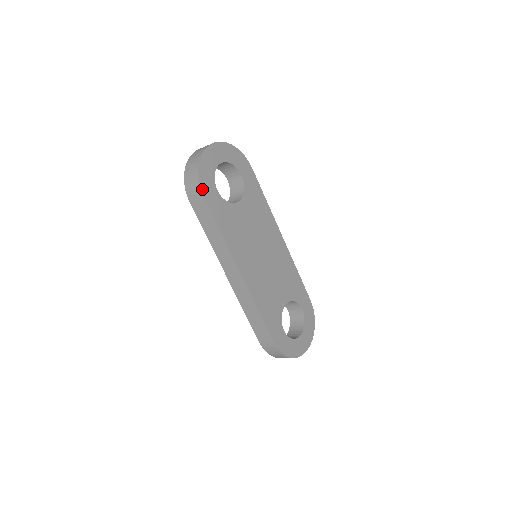
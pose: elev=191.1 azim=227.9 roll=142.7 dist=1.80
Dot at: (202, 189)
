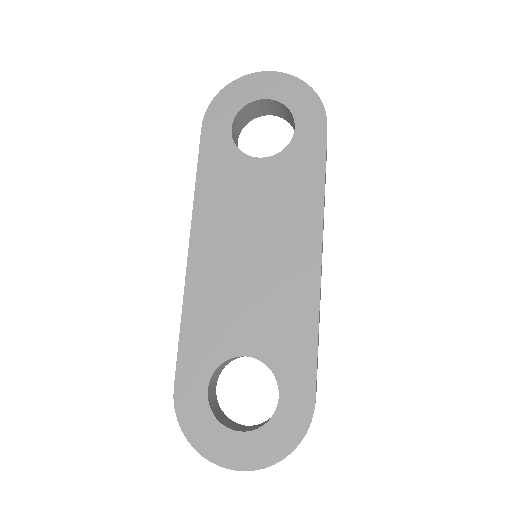
Dot at: (207, 116)
